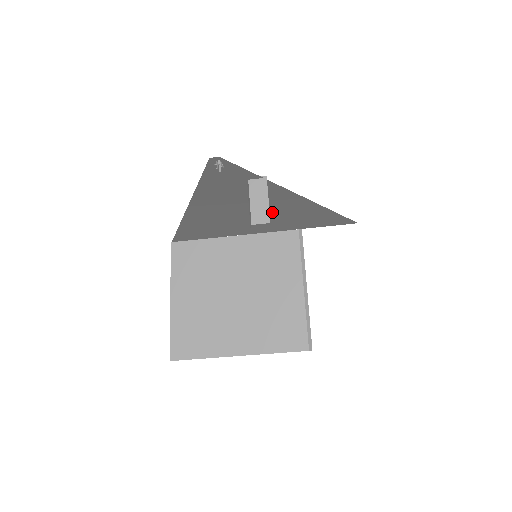
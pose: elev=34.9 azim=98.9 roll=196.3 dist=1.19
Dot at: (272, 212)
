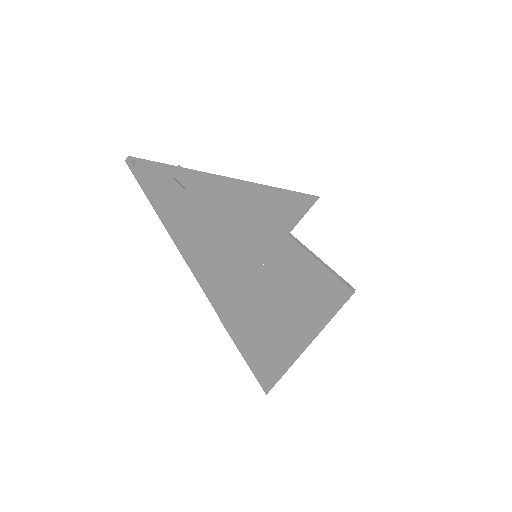
Dot at: (236, 215)
